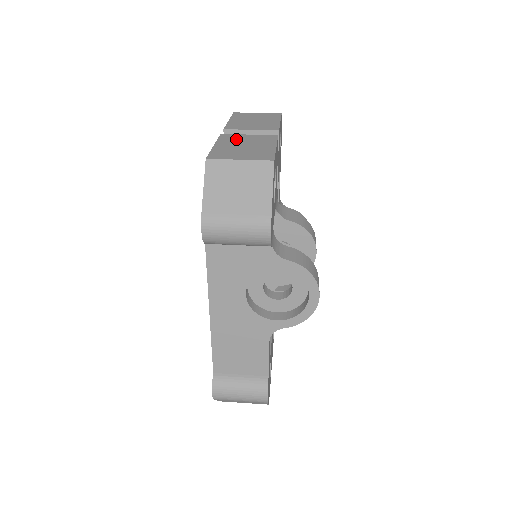
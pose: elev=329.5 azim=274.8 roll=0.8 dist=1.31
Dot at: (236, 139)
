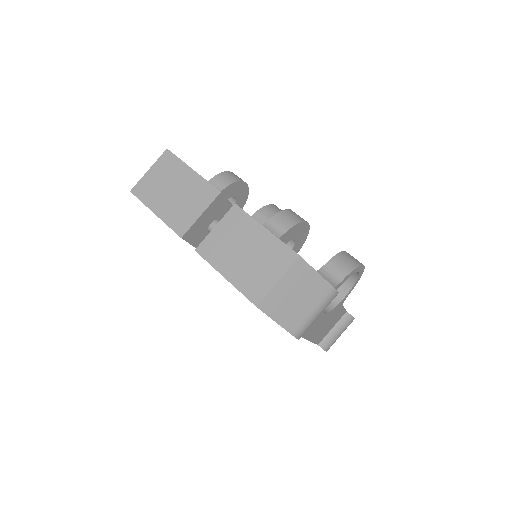
Dot at: (221, 248)
